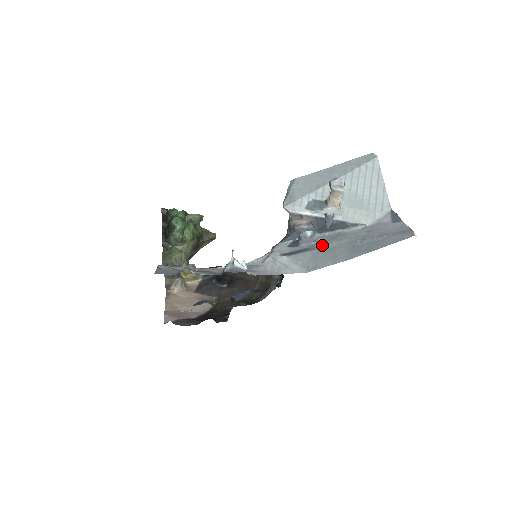
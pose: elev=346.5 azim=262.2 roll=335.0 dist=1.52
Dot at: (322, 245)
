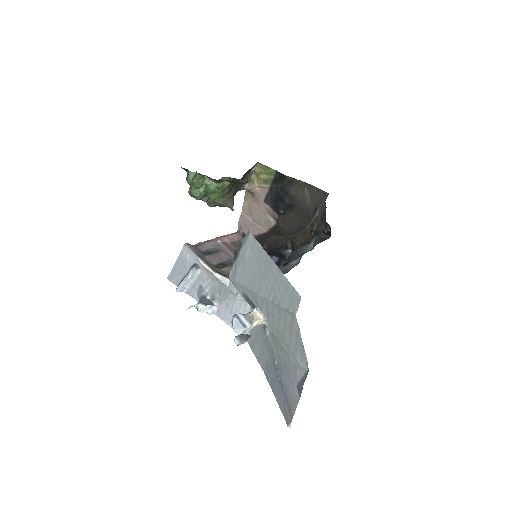
Dot at: (264, 328)
